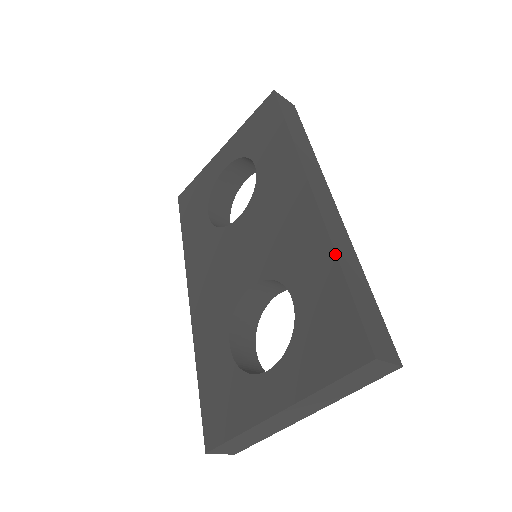
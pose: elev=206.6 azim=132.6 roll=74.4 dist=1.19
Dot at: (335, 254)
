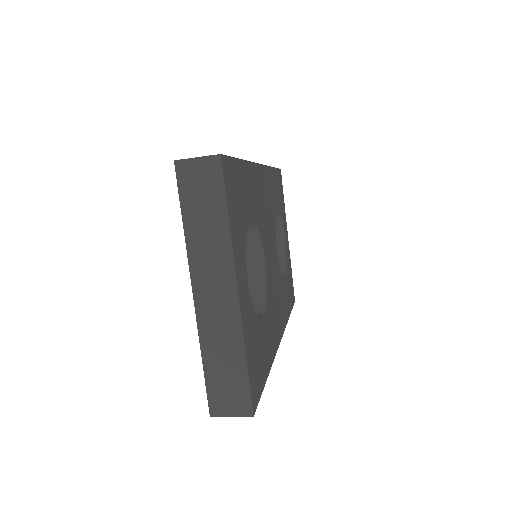
Dot at: occluded
